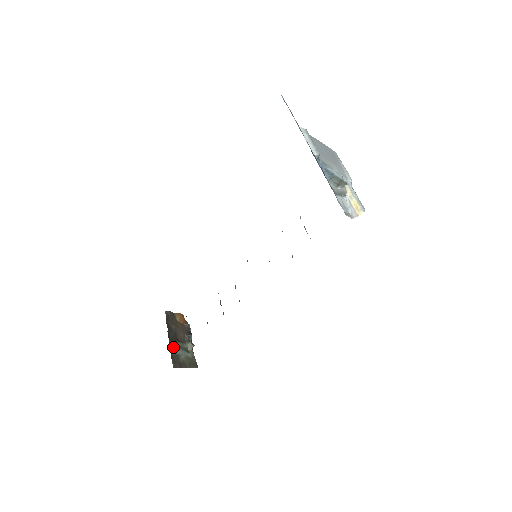
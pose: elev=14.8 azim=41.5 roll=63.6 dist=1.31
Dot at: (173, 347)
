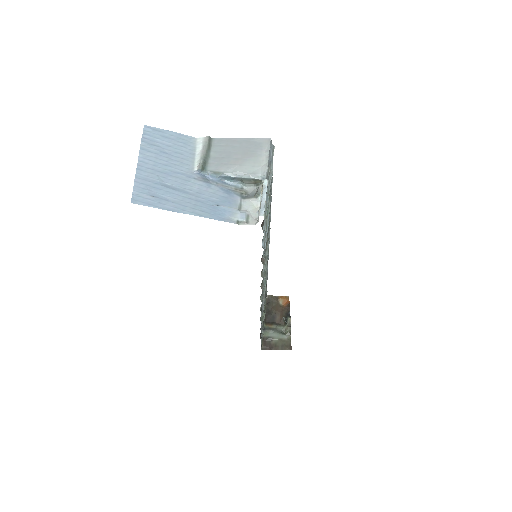
Dot at: (266, 330)
